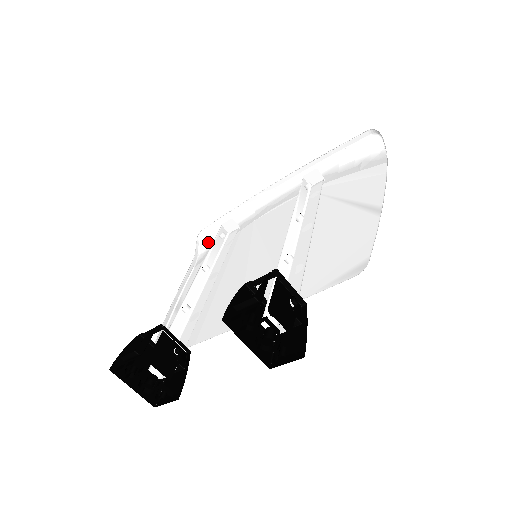
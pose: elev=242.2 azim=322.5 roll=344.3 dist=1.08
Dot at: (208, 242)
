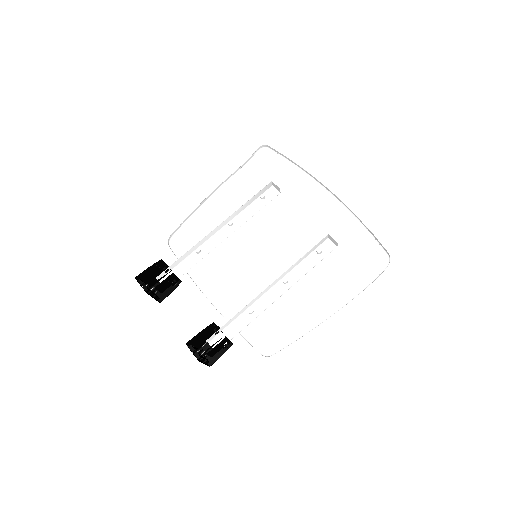
Dot at: (264, 158)
